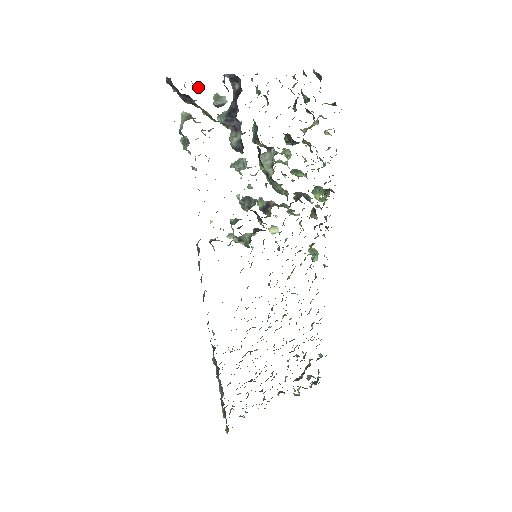
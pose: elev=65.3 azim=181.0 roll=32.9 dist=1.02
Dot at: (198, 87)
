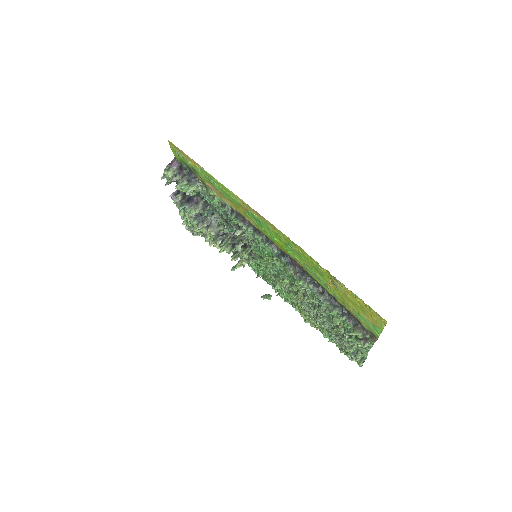
Dot at: occluded
